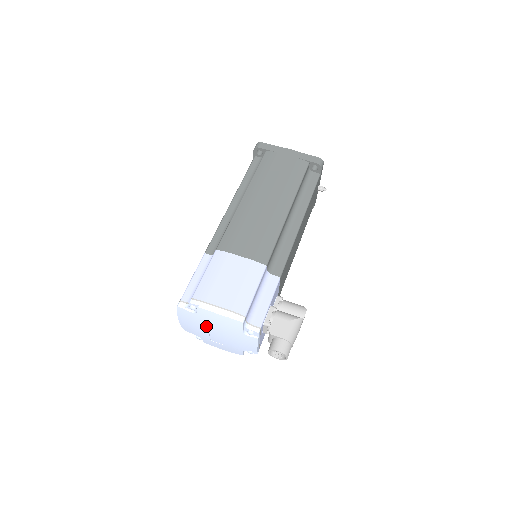
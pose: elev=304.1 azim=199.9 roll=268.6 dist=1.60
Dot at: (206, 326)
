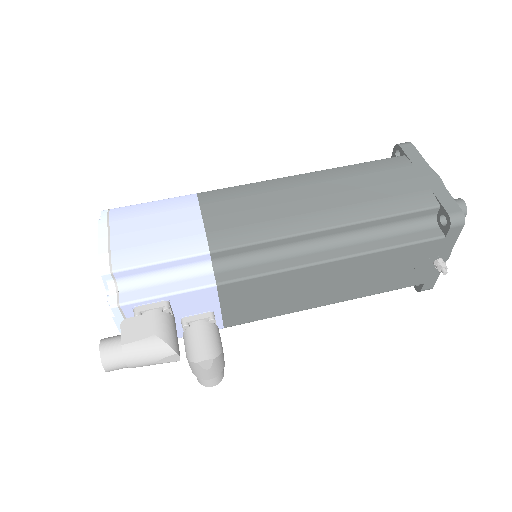
Dot at: occluded
